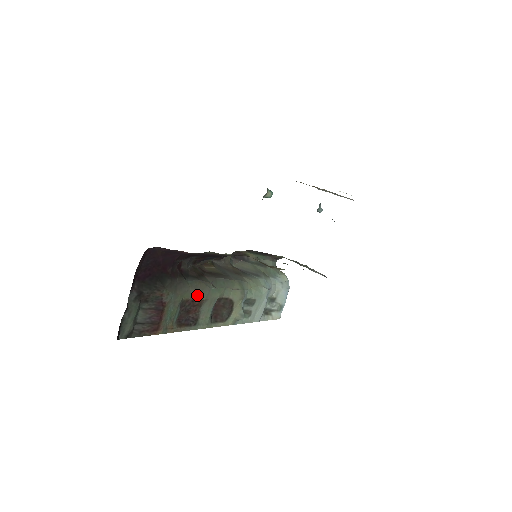
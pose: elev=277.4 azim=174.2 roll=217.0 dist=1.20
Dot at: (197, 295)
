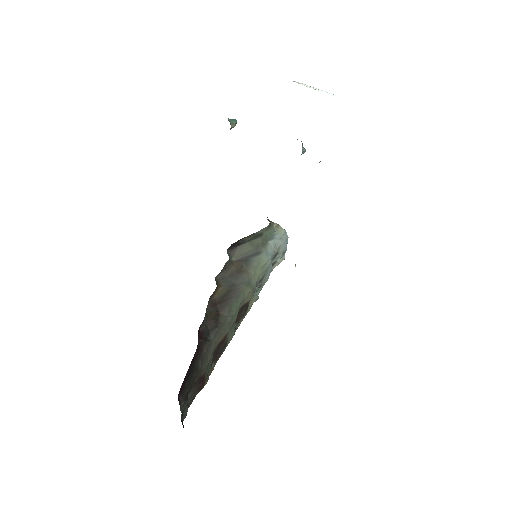
Dot at: (222, 337)
